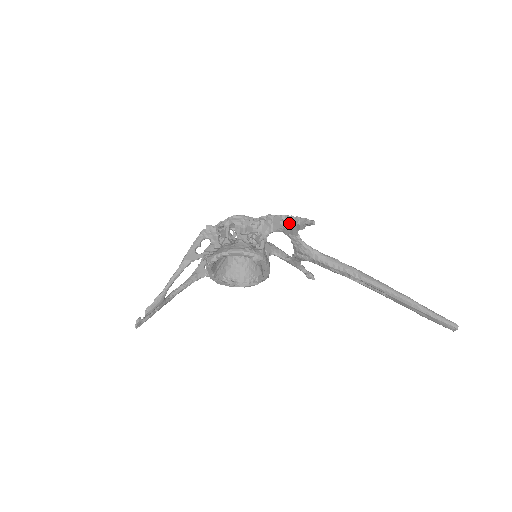
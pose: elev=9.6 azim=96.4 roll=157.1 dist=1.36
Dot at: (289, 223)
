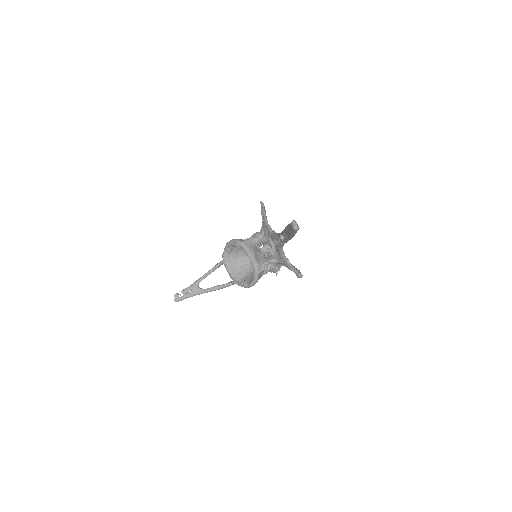
Dot at: (262, 217)
